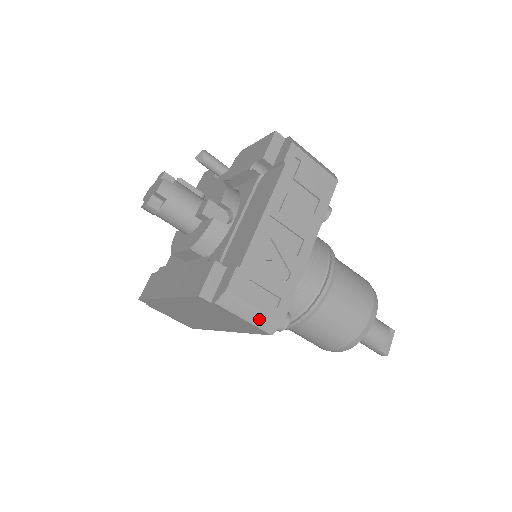
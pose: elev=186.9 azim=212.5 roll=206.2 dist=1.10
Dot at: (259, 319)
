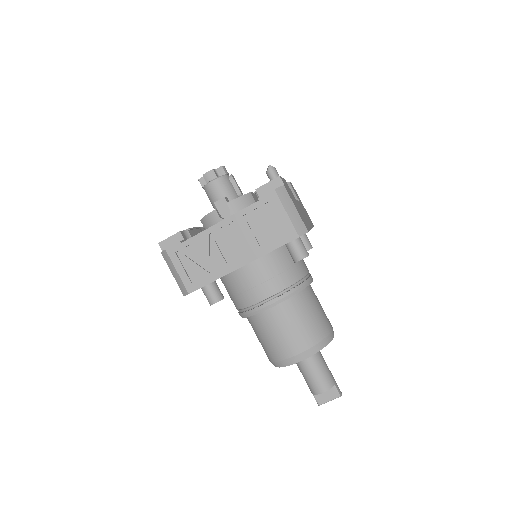
Dot at: (179, 280)
